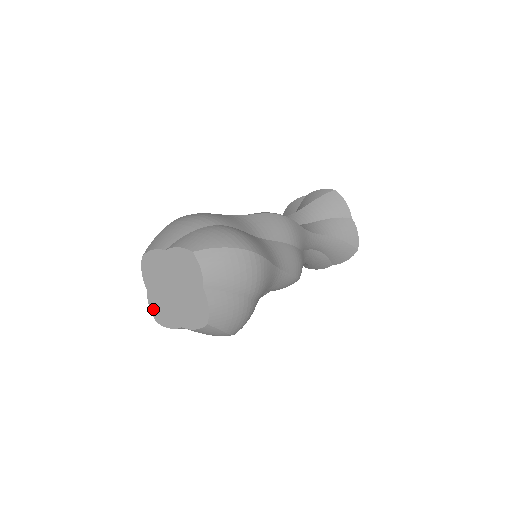
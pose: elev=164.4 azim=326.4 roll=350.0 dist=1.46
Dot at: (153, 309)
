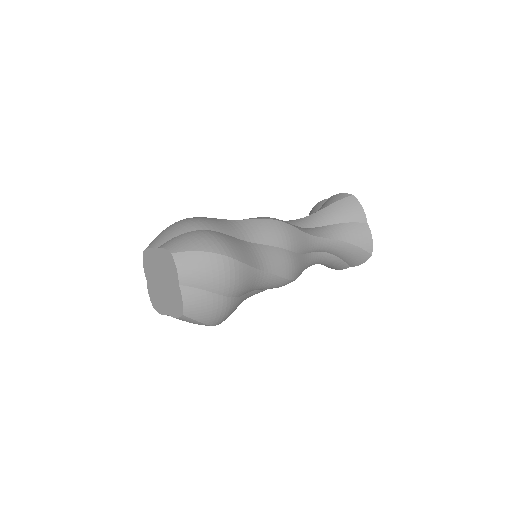
Dot at: (151, 297)
